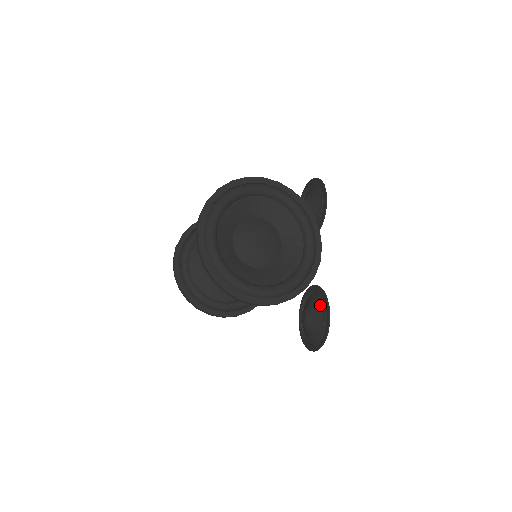
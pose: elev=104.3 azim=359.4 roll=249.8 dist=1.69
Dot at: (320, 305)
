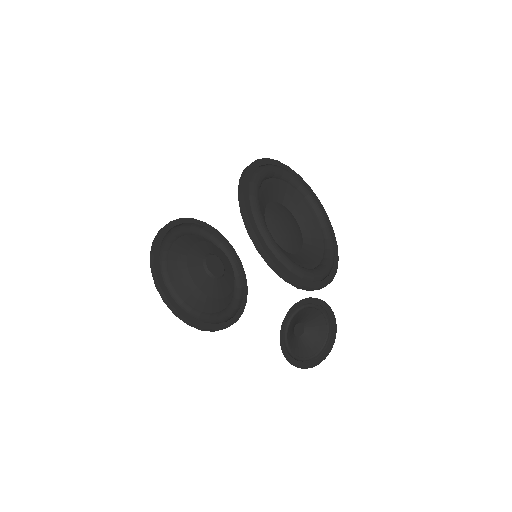
Dot at: (320, 315)
